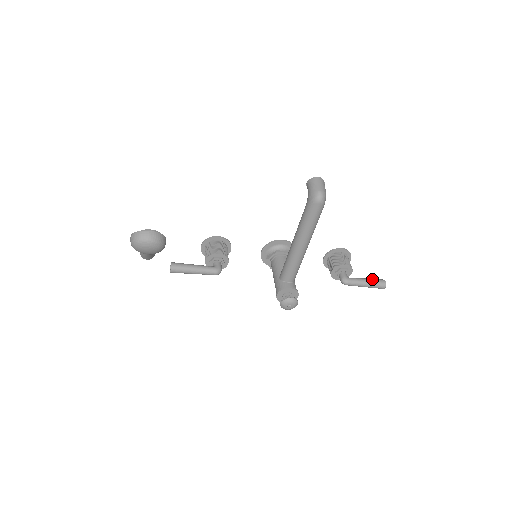
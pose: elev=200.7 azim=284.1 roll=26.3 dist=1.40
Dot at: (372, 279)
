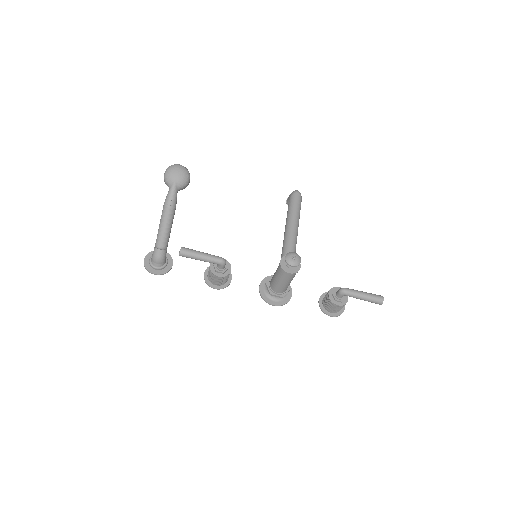
Dot at: occluded
